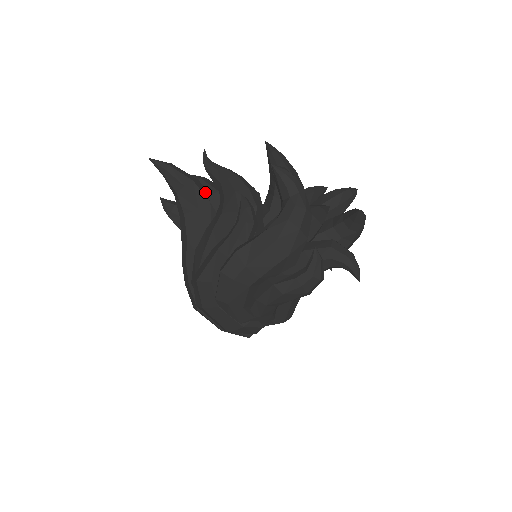
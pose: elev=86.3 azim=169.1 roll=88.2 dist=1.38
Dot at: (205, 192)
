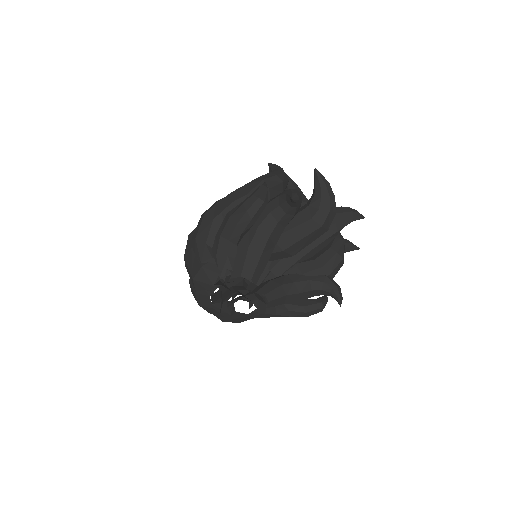
Dot at: occluded
